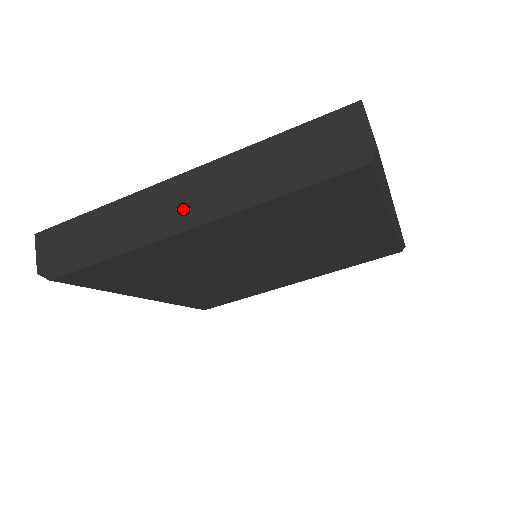
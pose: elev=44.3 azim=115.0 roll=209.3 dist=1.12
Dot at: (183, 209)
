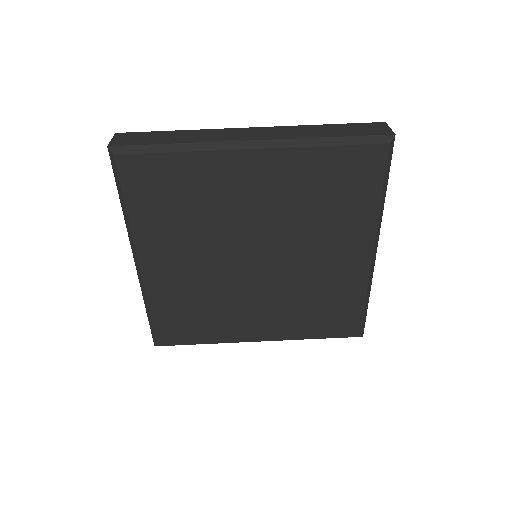
Dot at: (252, 137)
